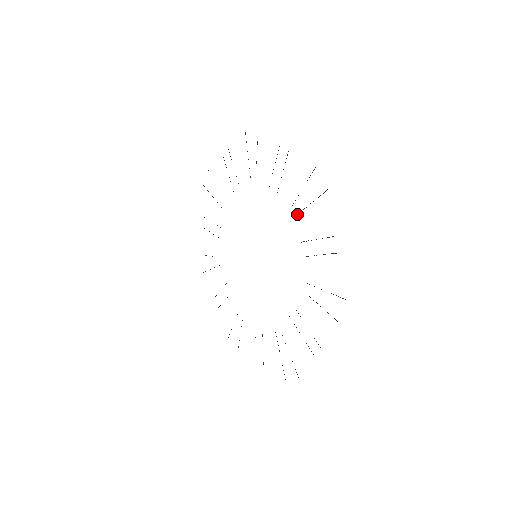
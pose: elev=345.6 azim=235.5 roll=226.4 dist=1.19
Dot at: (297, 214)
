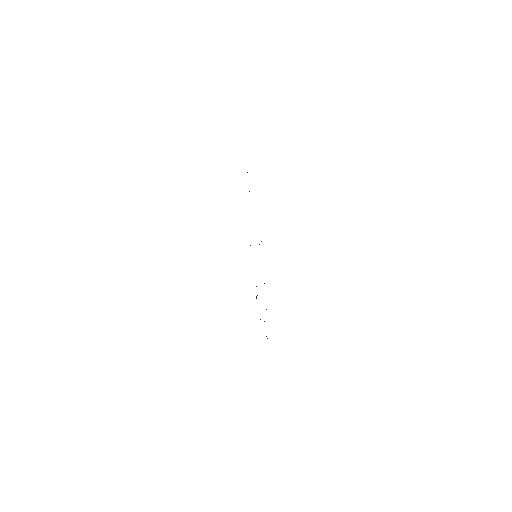
Dot at: occluded
